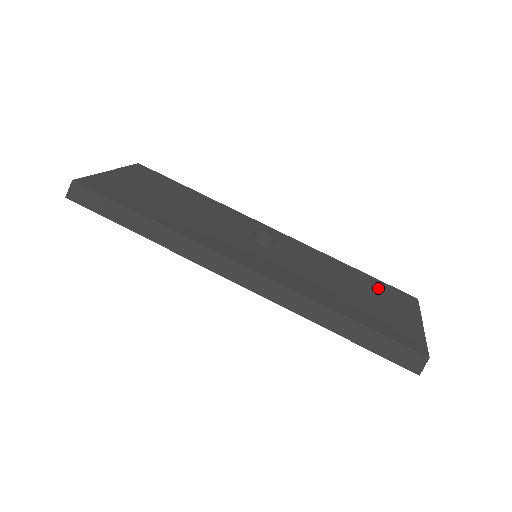
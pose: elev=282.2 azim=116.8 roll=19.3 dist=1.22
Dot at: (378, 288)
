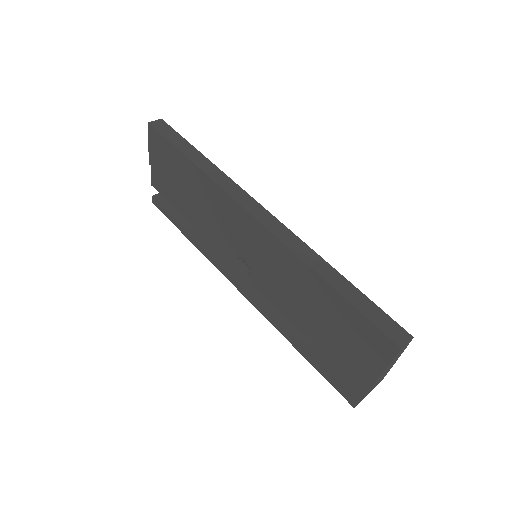
Dot at: occluded
